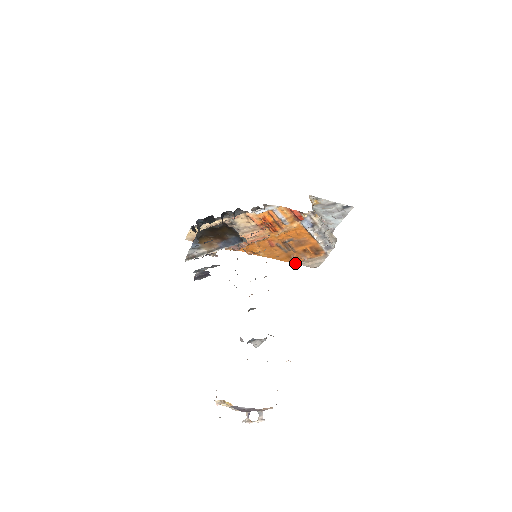
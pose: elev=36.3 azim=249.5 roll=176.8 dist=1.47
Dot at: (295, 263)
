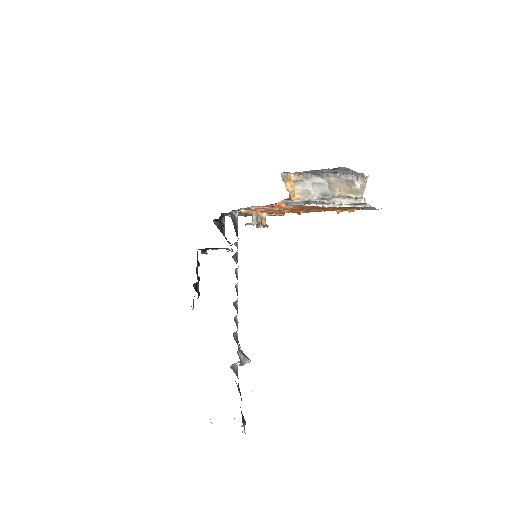
Dot at: occluded
